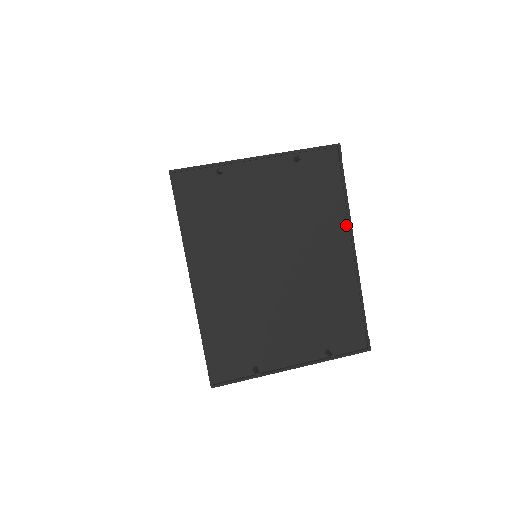
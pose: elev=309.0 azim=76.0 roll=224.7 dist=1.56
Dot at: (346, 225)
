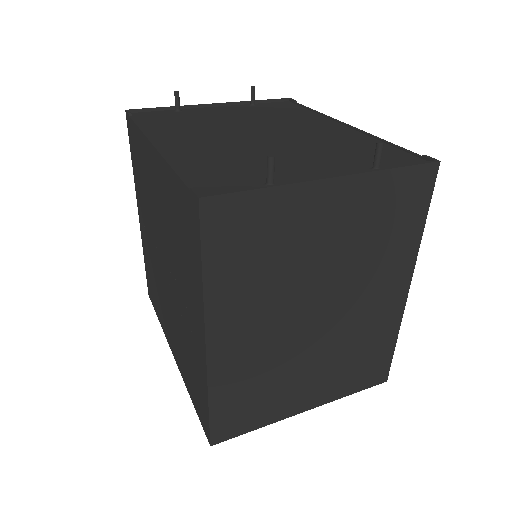
Dot at: (326, 119)
